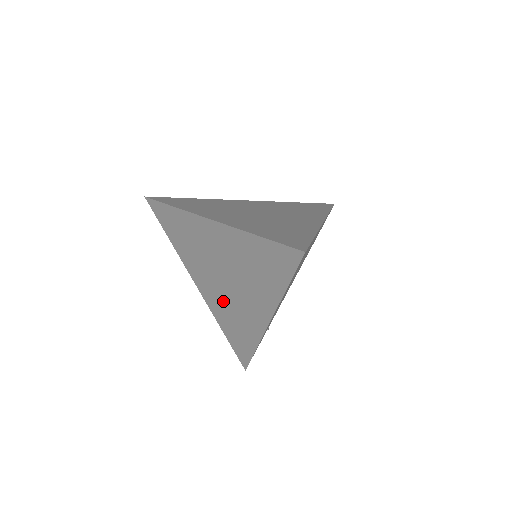
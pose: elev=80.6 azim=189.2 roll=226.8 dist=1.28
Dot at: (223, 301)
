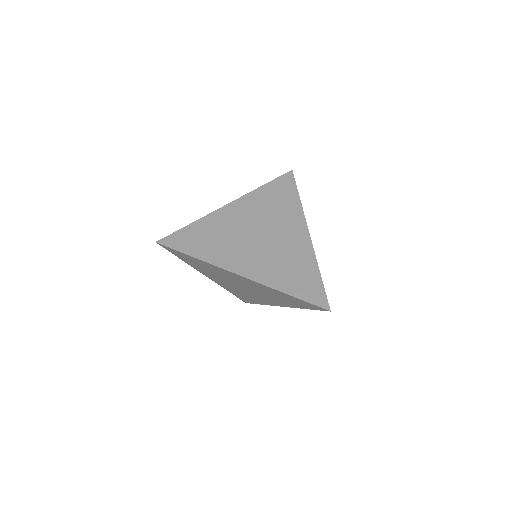
Dot at: (271, 259)
